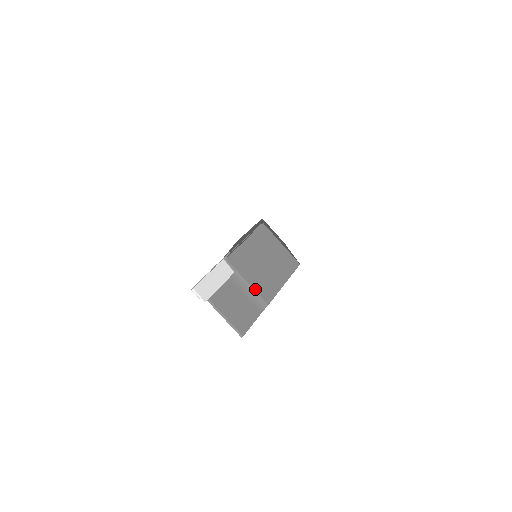
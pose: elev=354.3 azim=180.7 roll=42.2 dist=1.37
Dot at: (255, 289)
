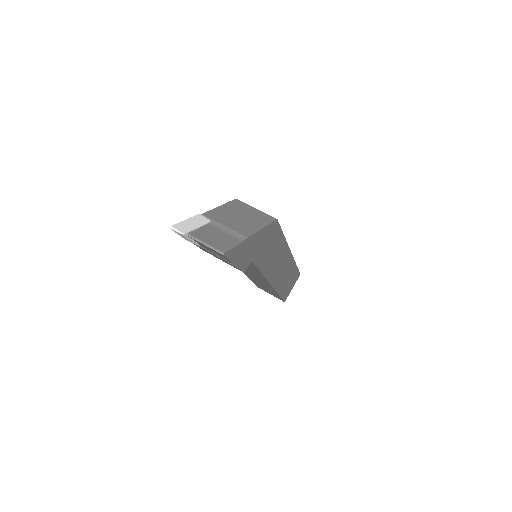
Dot at: (233, 229)
